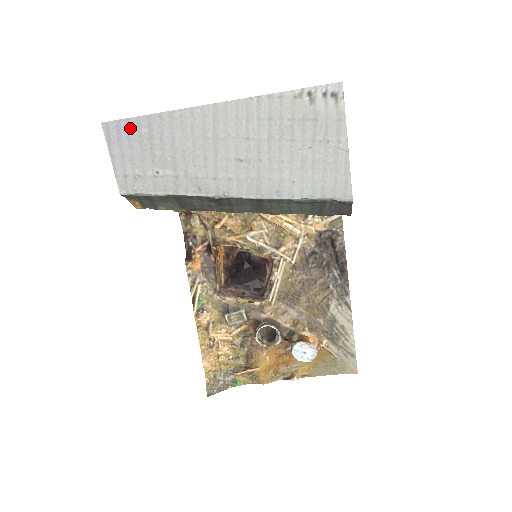
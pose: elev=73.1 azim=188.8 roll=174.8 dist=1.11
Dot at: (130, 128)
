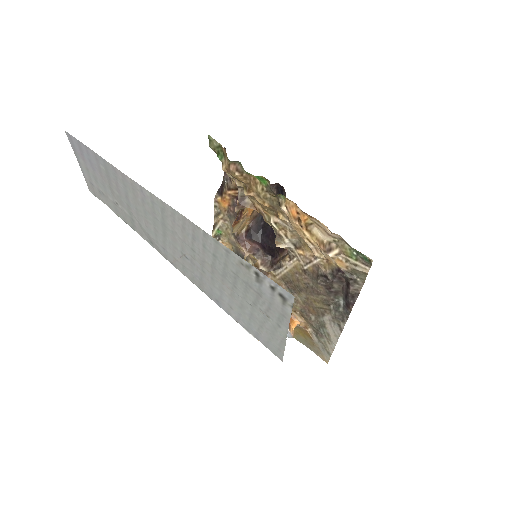
Dot at: (90, 155)
